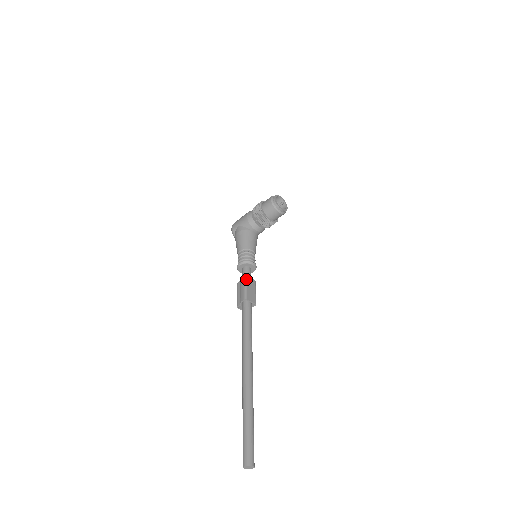
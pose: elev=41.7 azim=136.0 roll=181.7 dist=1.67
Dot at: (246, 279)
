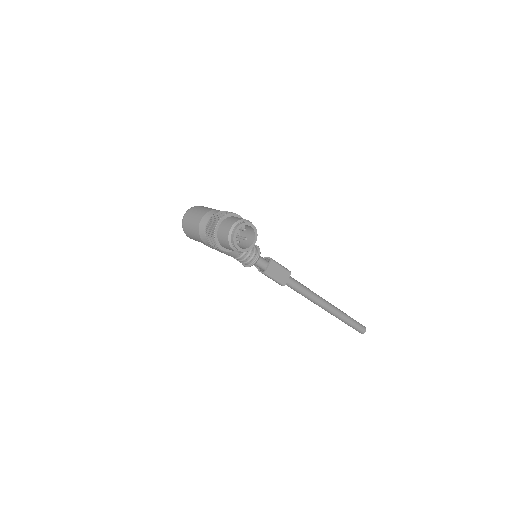
Dot at: (268, 275)
